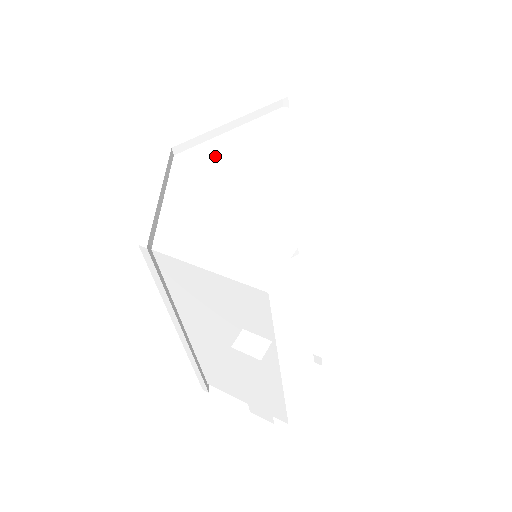
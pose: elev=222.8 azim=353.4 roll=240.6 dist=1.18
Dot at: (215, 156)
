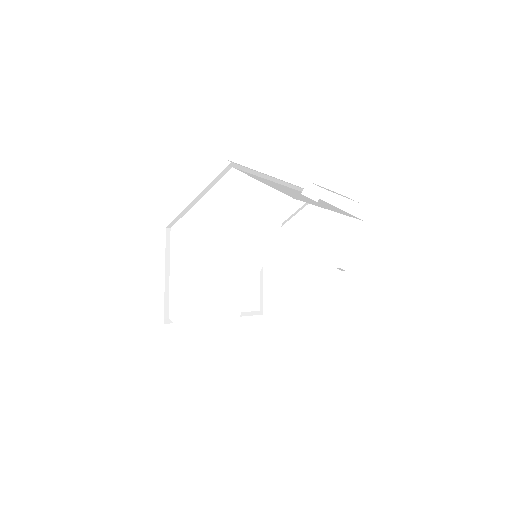
Dot at: (192, 232)
